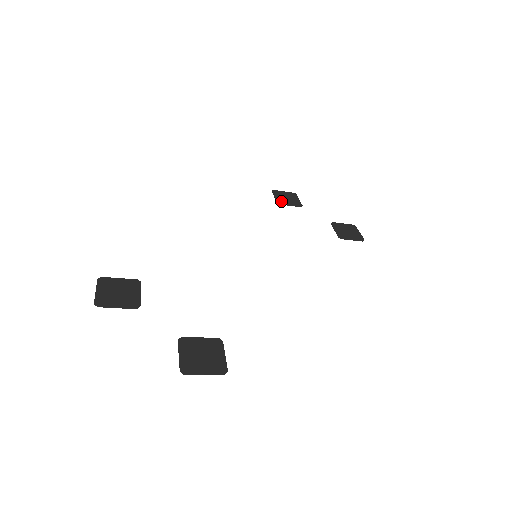
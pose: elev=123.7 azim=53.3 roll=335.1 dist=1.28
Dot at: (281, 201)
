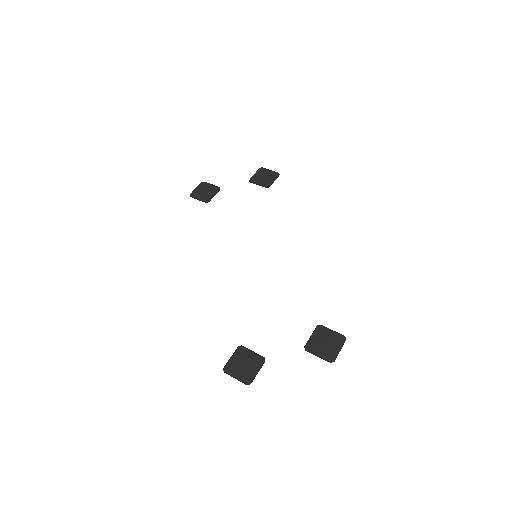
Dot at: (206, 199)
